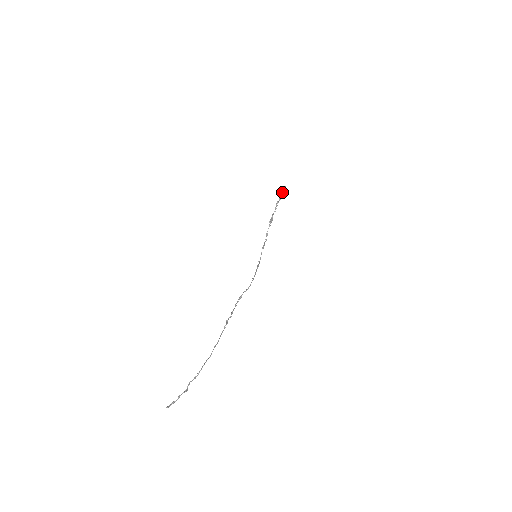
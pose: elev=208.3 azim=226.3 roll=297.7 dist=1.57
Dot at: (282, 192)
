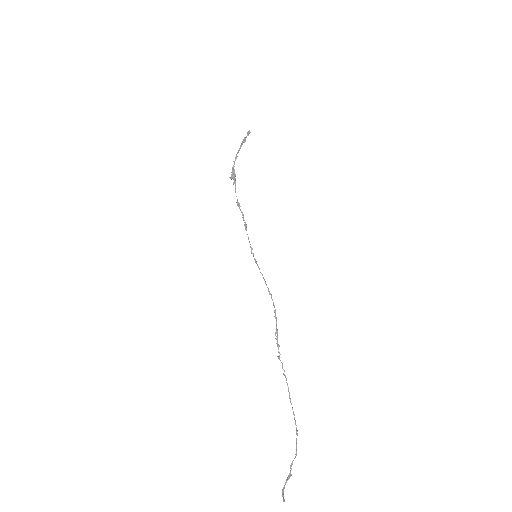
Dot at: (245, 138)
